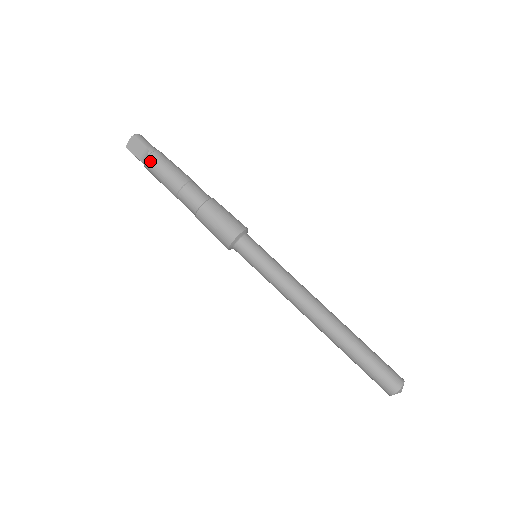
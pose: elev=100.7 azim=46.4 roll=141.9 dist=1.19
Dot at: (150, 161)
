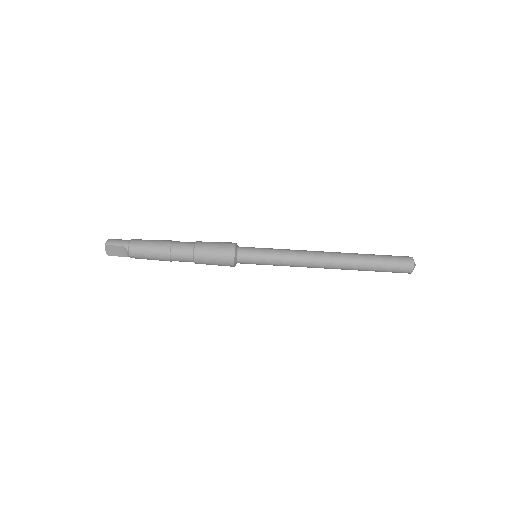
Dot at: (133, 254)
